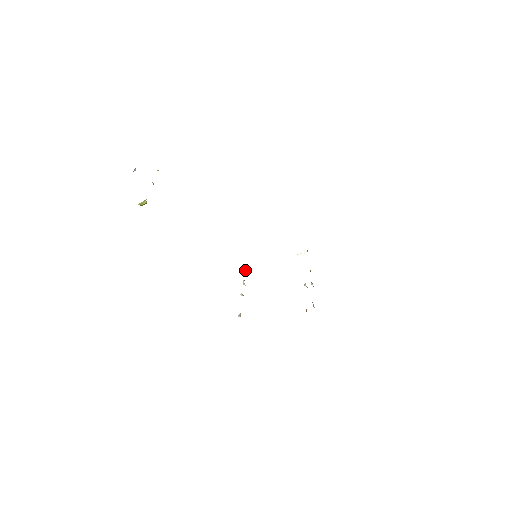
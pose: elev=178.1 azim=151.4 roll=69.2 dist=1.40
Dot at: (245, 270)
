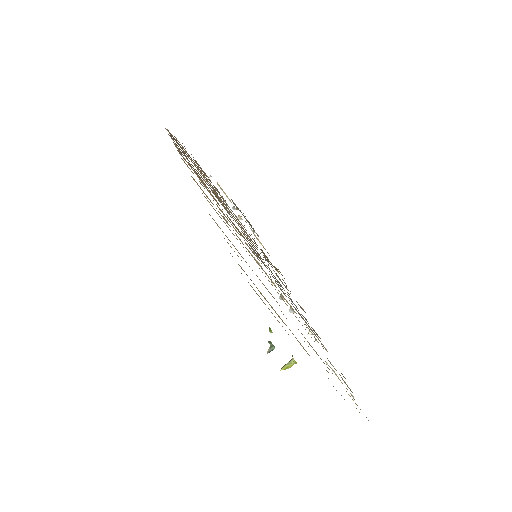
Dot at: occluded
